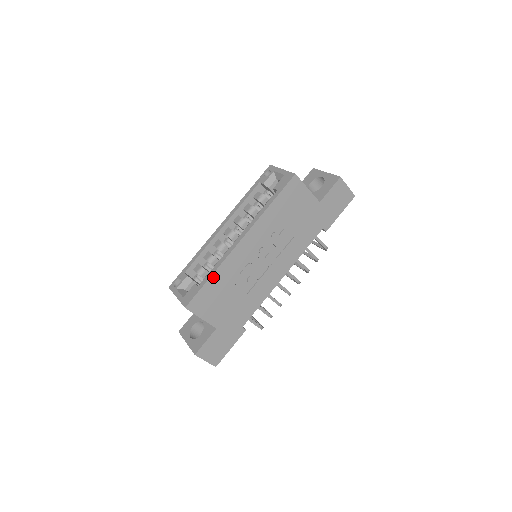
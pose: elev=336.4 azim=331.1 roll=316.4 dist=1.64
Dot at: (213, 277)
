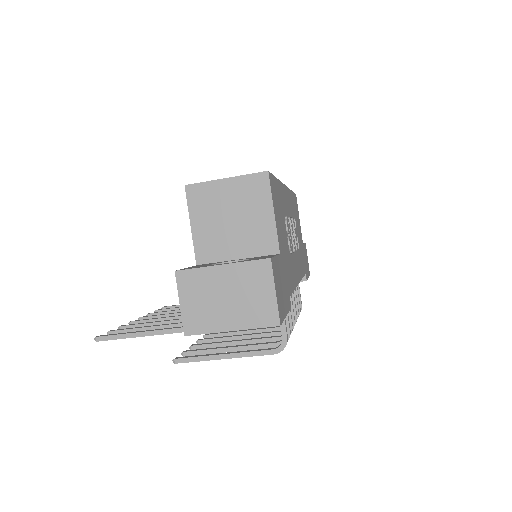
Dot at: (278, 183)
